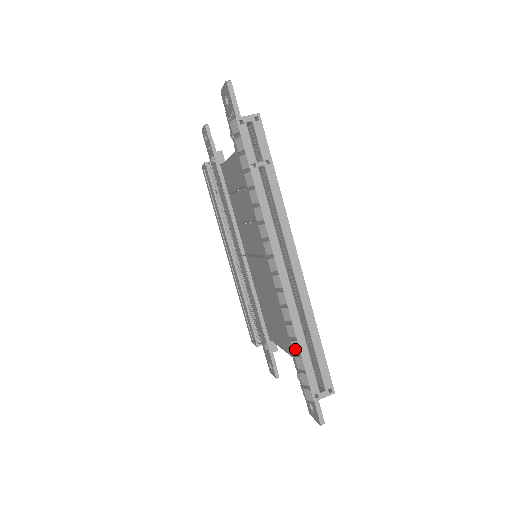
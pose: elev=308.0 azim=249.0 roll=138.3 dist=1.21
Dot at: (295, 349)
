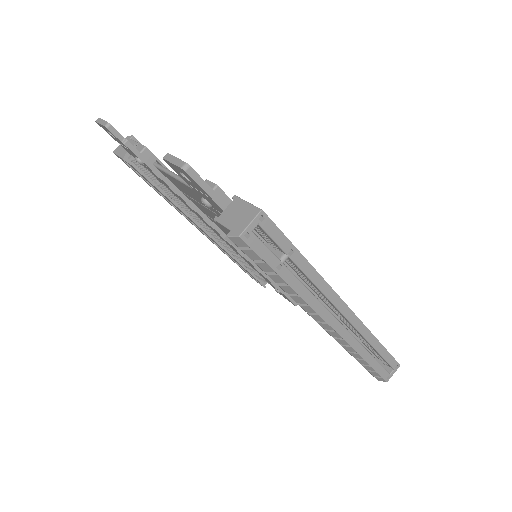
Dot at: (363, 363)
